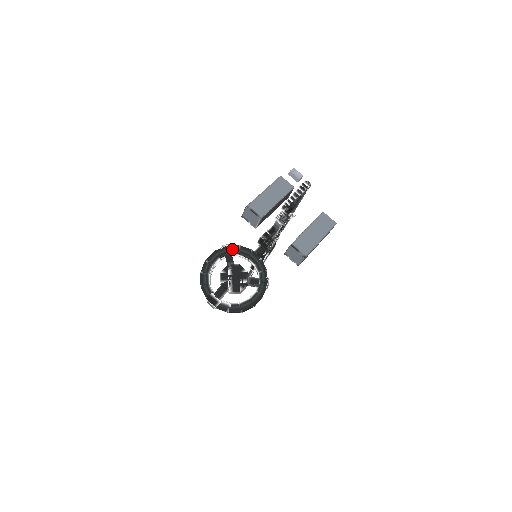
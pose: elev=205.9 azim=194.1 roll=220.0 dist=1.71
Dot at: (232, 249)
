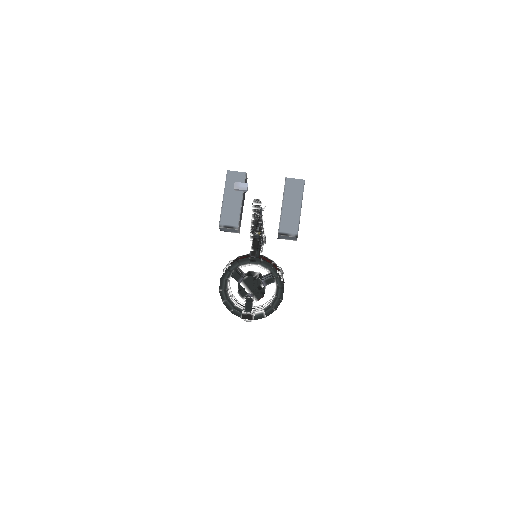
Dot at: (233, 268)
